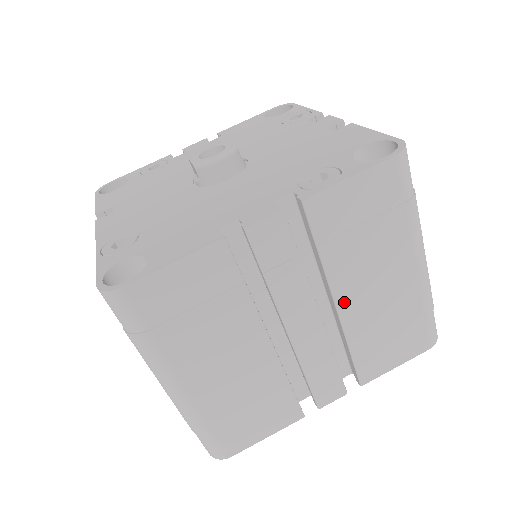
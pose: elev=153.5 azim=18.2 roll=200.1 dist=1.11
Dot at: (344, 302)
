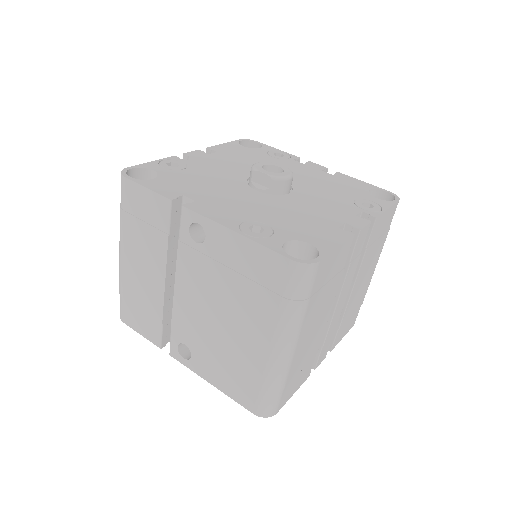
Dot at: (355, 288)
